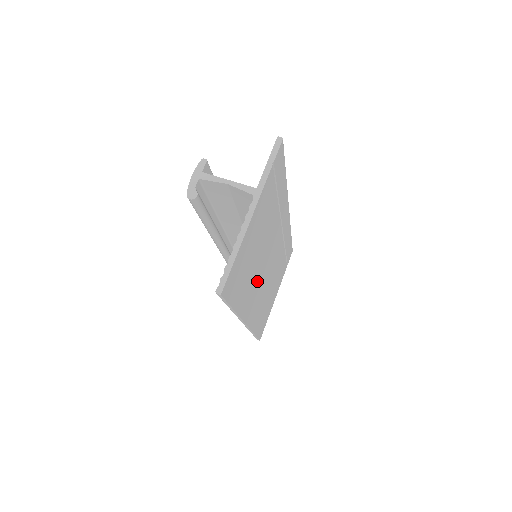
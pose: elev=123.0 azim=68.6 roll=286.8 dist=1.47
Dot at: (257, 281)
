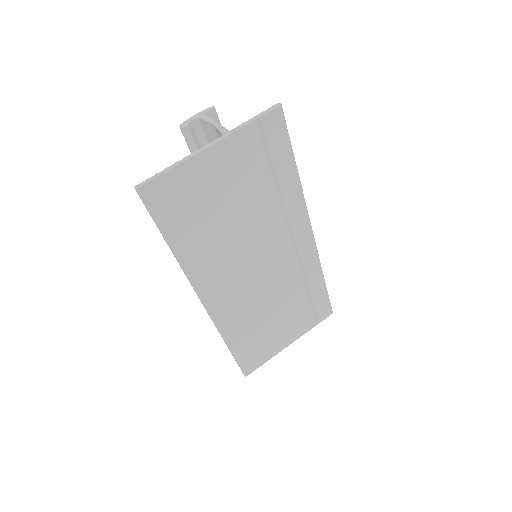
Dot at: (230, 263)
